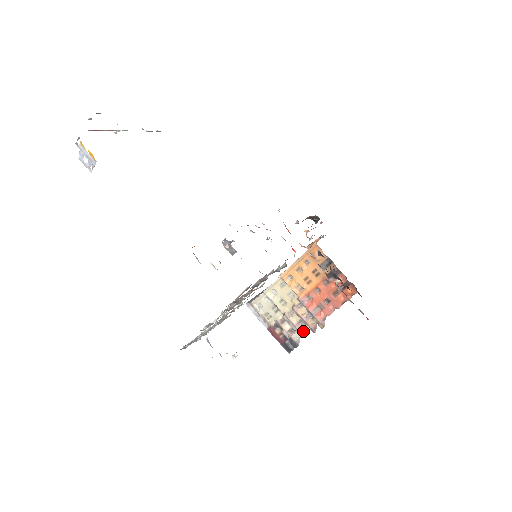
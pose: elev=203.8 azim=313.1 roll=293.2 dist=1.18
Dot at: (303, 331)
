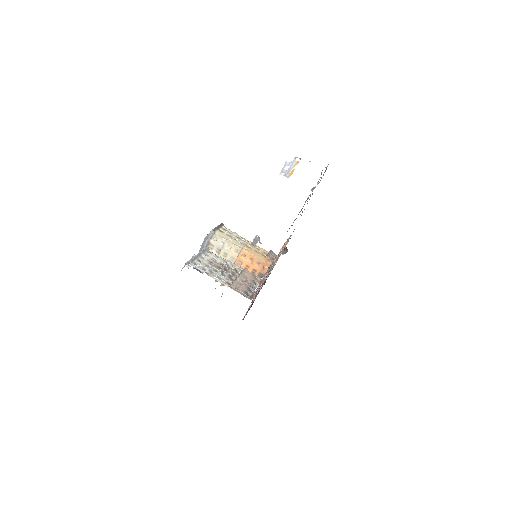
Dot at: occluded
